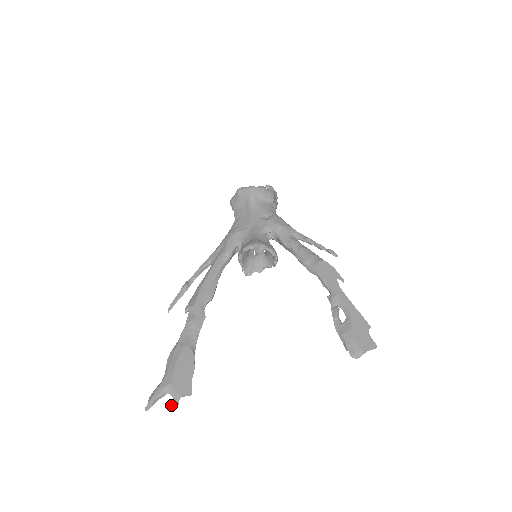
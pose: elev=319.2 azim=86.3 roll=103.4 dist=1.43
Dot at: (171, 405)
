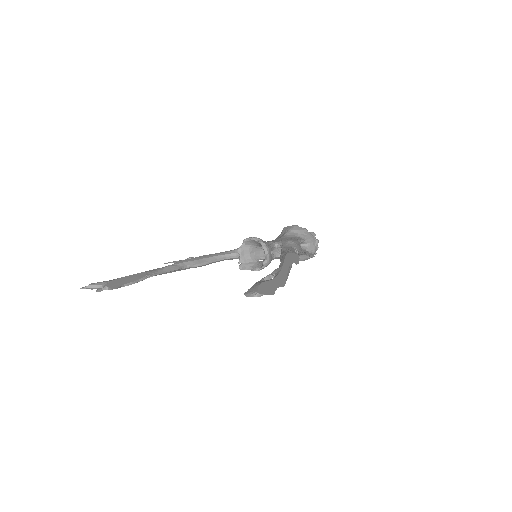
Dot at: (96, 290)
